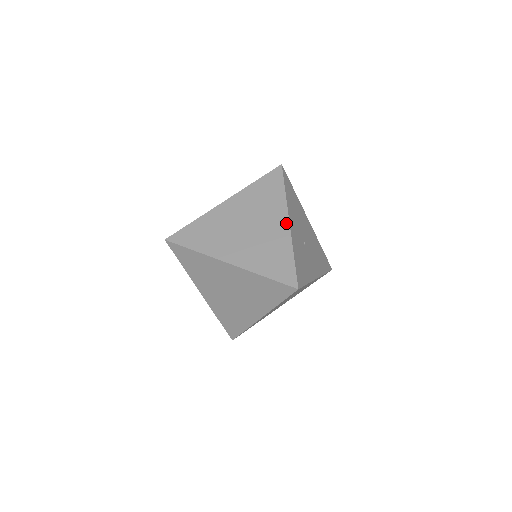
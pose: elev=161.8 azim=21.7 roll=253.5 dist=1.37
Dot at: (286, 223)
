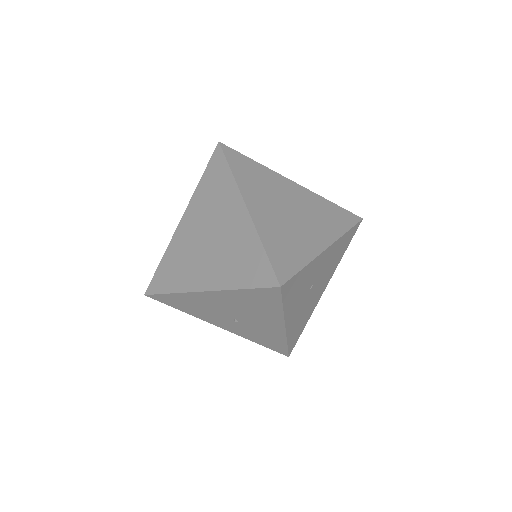
Dot at: (325, 245)
